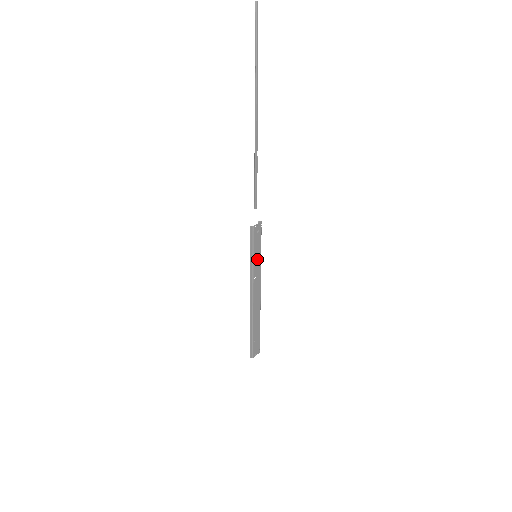
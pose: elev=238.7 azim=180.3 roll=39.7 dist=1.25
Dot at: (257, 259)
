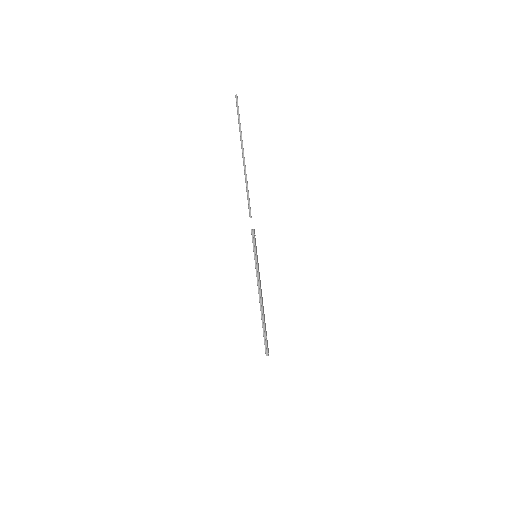
Dot at: (257, 258)
